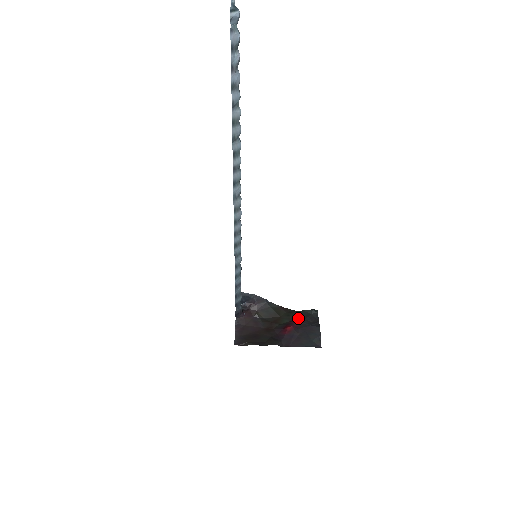
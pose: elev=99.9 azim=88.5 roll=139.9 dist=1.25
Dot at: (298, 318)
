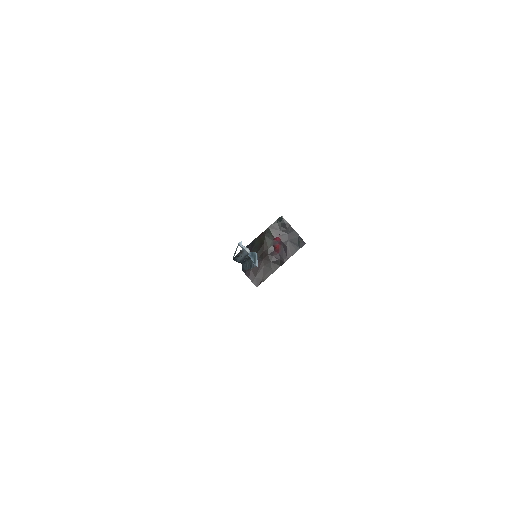
Dot at: (275, 233)
